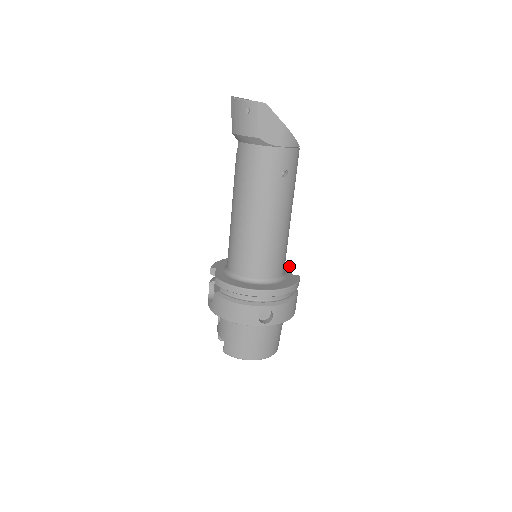
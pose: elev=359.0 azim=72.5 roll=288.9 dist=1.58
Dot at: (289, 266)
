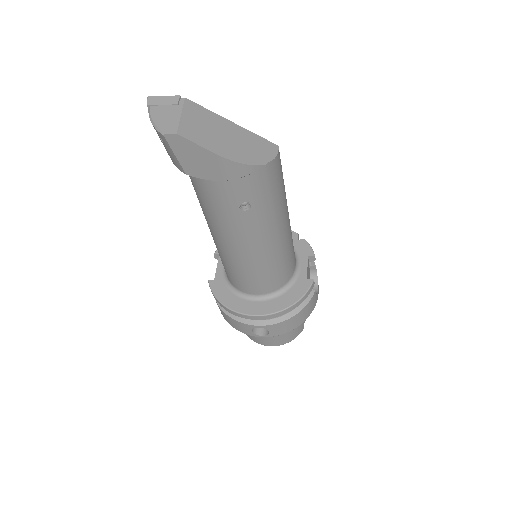
Dot at: (313, 253)
